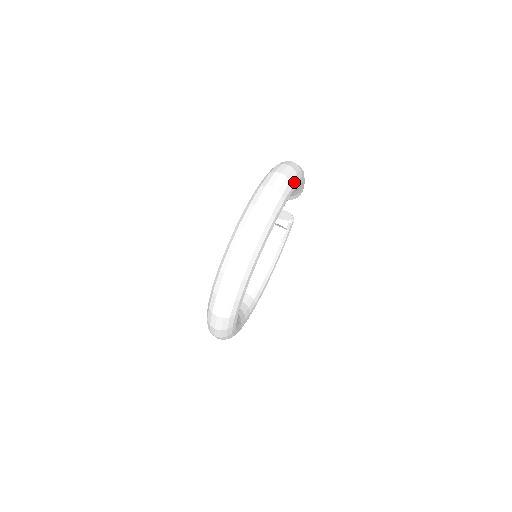
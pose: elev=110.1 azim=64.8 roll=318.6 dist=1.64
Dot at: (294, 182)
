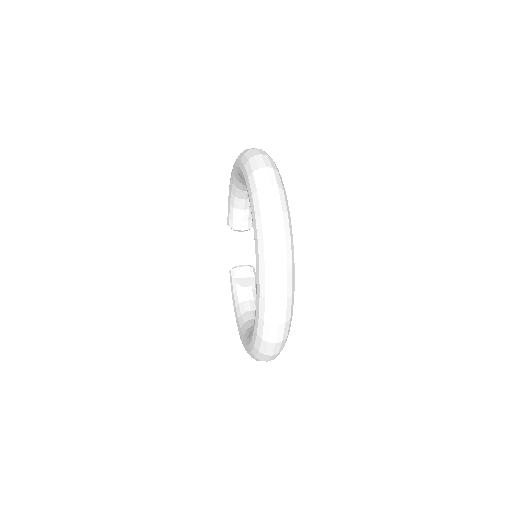
Dot at: occluded
